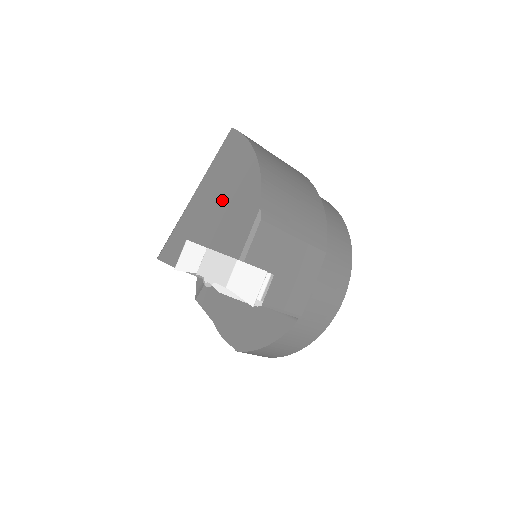
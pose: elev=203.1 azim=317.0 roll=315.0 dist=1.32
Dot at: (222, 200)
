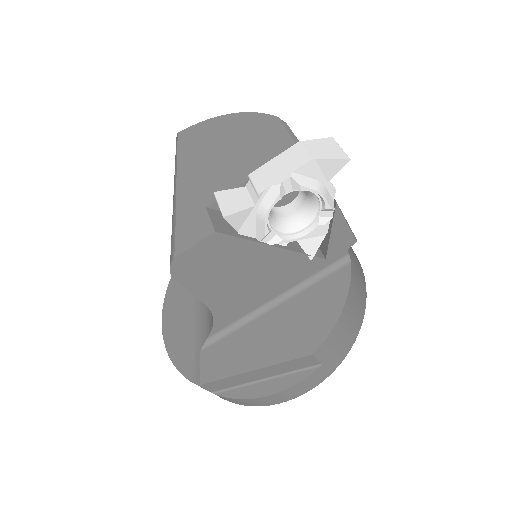
Dot at: (223, 154)
